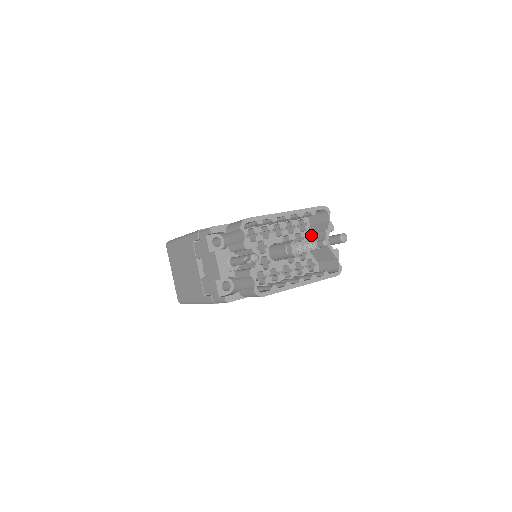
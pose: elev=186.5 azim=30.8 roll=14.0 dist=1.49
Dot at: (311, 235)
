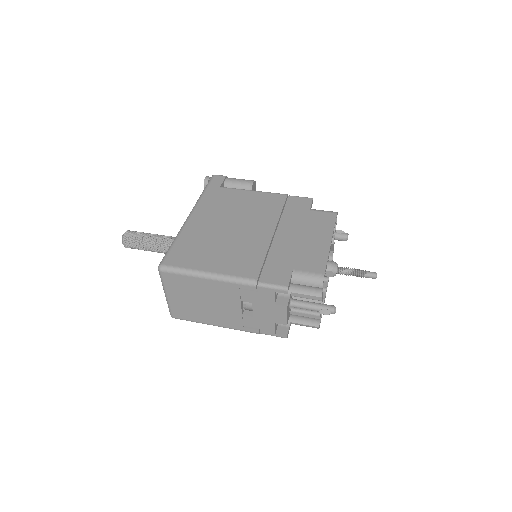
Dot at: occluded
